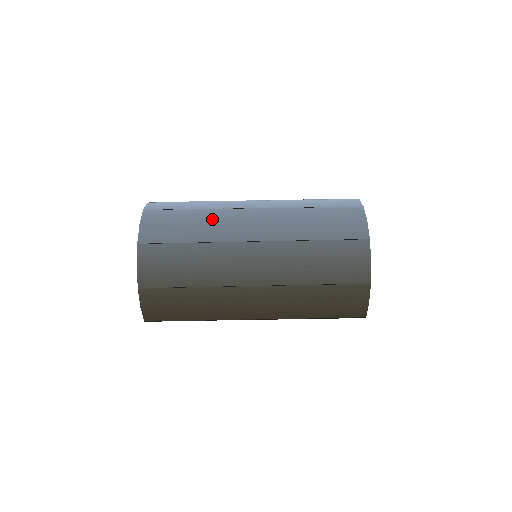
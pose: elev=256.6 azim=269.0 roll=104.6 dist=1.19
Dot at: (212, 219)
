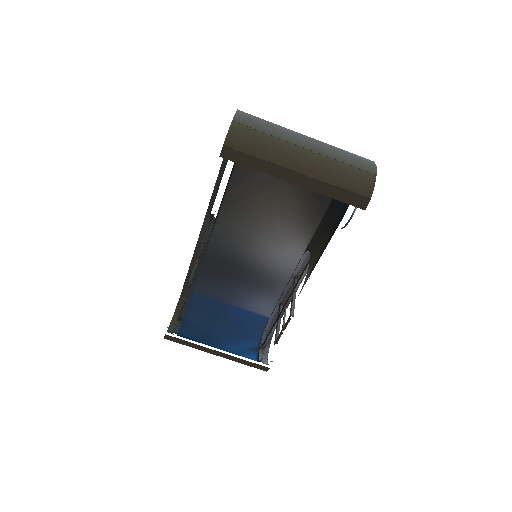
Dot at: occluded
